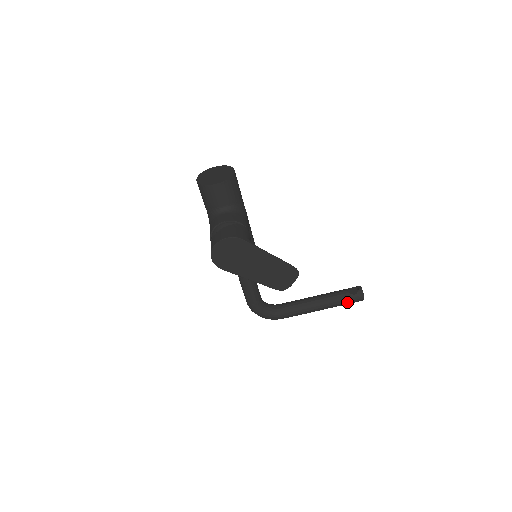
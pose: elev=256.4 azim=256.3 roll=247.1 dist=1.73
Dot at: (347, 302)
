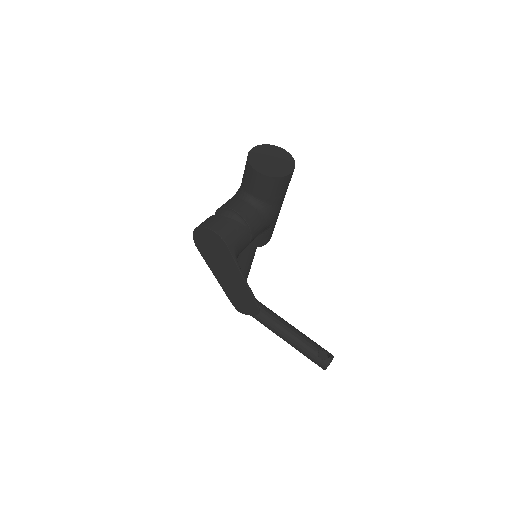
Dot at: (309, 357)
